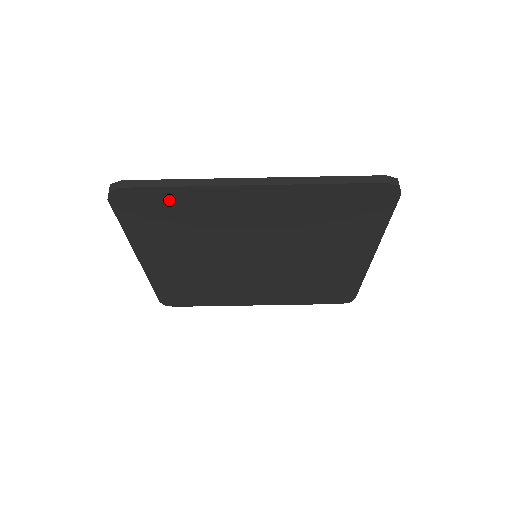
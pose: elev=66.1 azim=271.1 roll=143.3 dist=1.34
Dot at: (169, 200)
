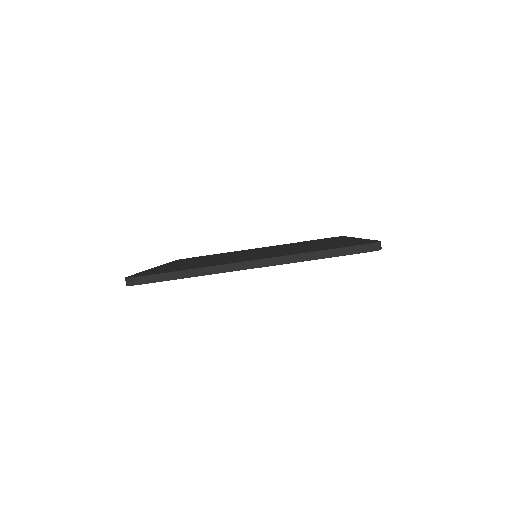
Dot at: occluded
